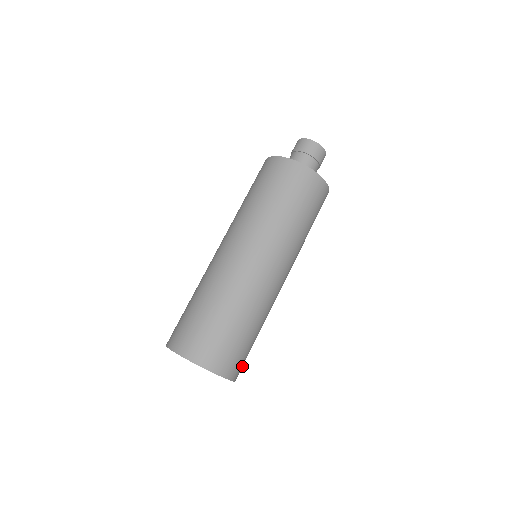
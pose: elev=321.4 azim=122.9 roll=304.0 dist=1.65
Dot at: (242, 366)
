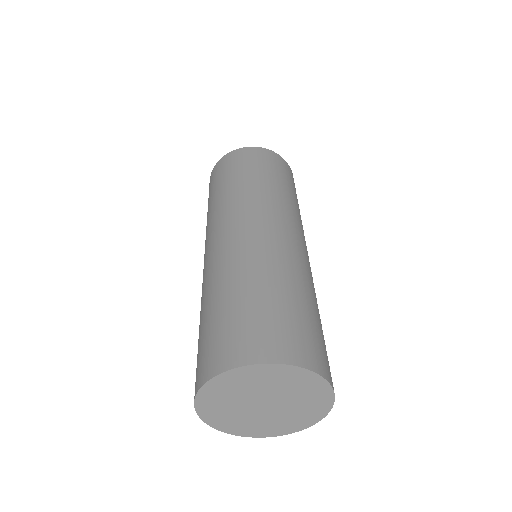
Dot at: occluded
